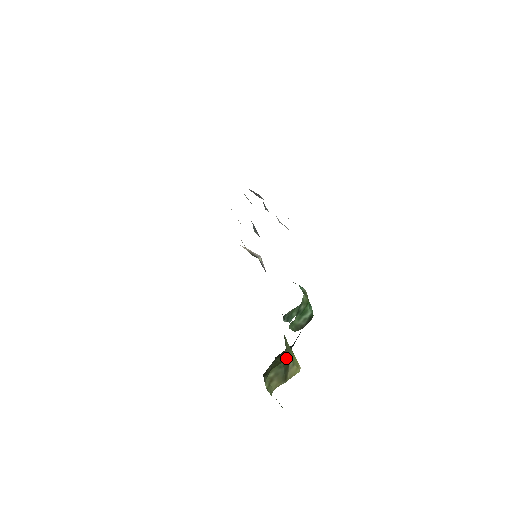
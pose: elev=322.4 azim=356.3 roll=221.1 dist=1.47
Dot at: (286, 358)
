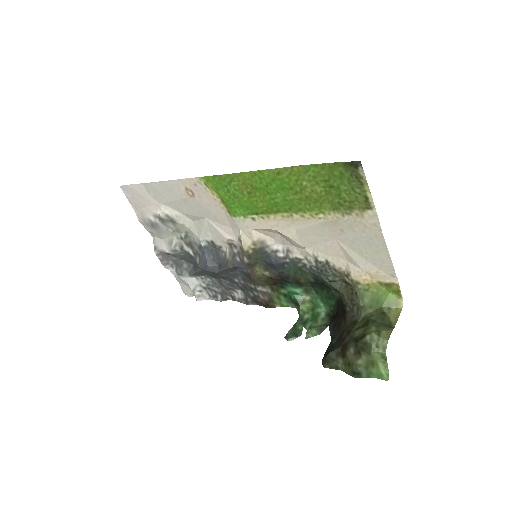
Dot at: (372, 312)
